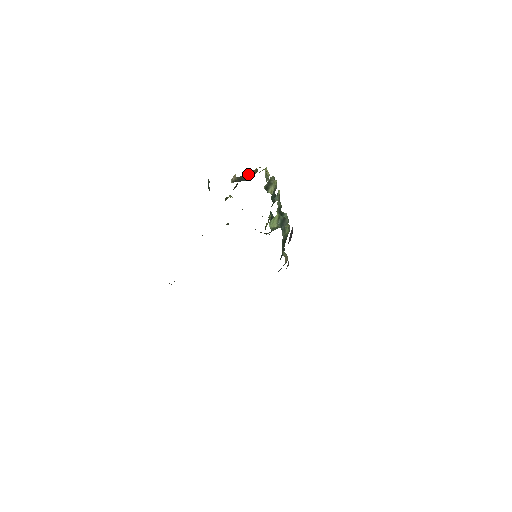
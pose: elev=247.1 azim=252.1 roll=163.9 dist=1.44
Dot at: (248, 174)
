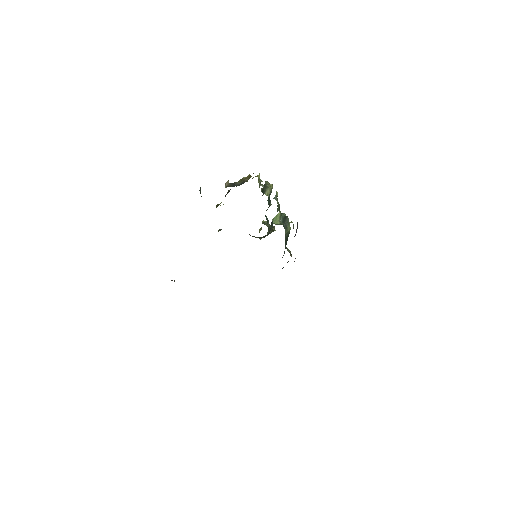
Dot at: (241, 180)
